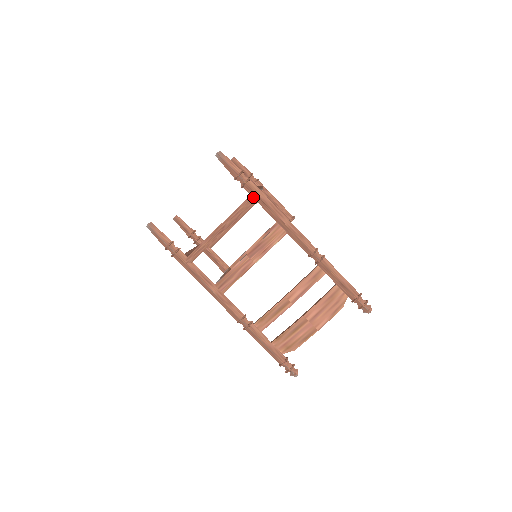
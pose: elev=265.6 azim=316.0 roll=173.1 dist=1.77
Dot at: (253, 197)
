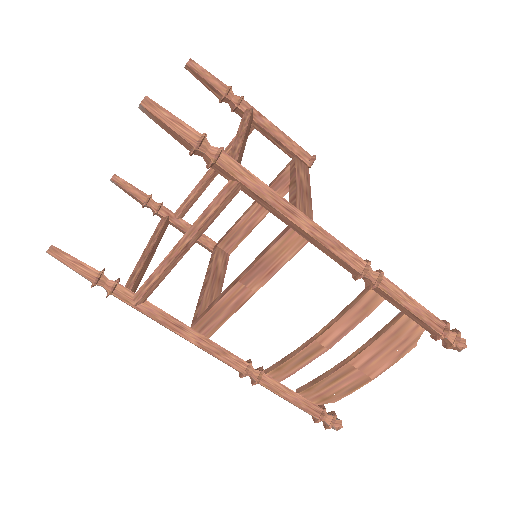
Dot at: (234, 187)
